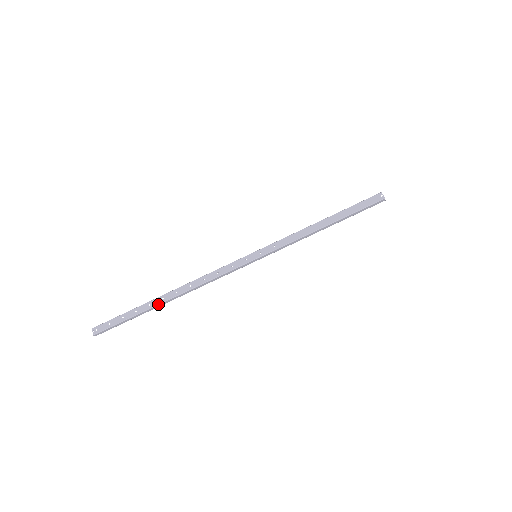
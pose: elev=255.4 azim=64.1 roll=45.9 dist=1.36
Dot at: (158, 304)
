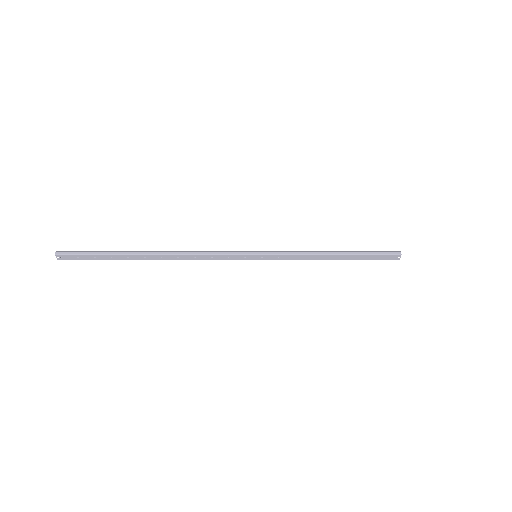
Dot at: occluded
